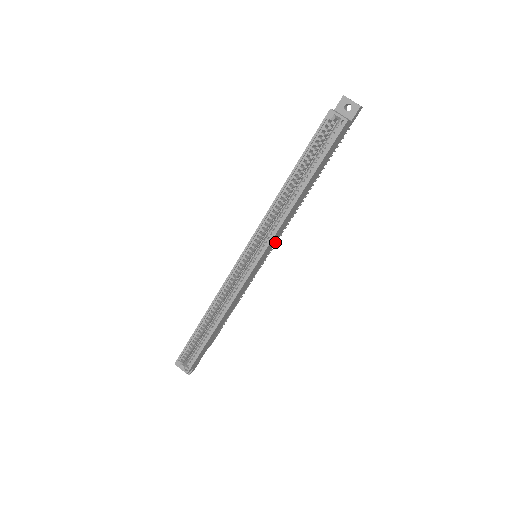
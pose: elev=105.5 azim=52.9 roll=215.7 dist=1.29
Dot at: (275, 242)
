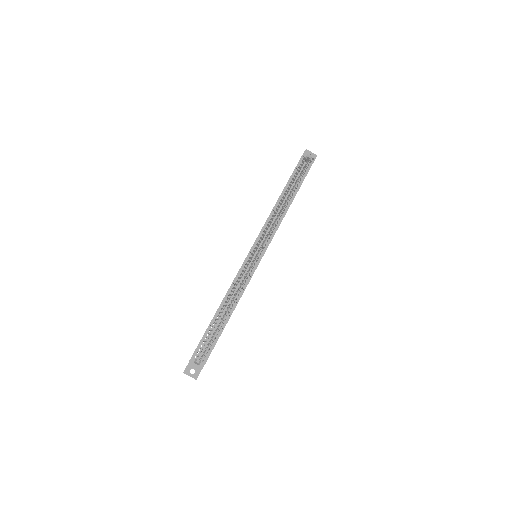
Dot at: occluded
